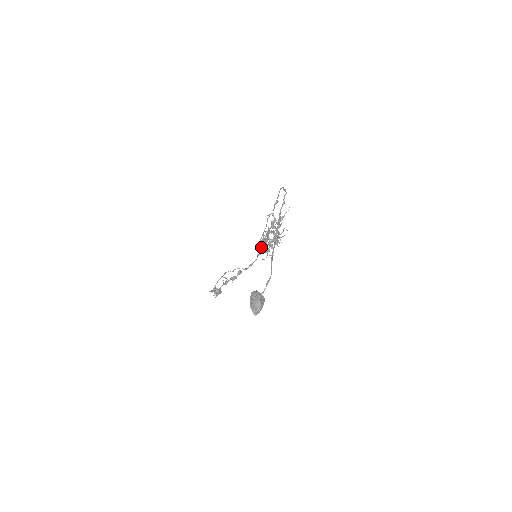
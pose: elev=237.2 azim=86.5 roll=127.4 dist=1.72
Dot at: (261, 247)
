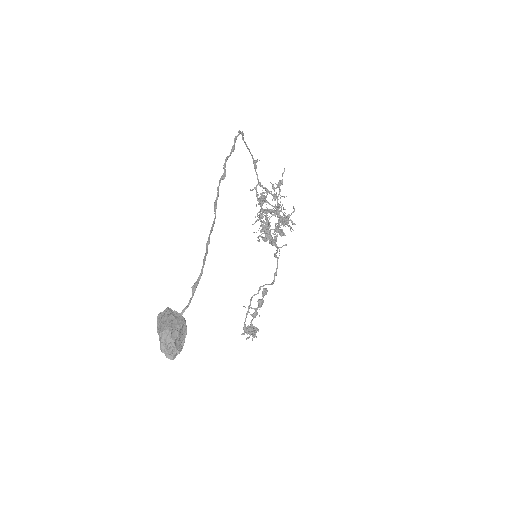
Dot at: (263, 240)
